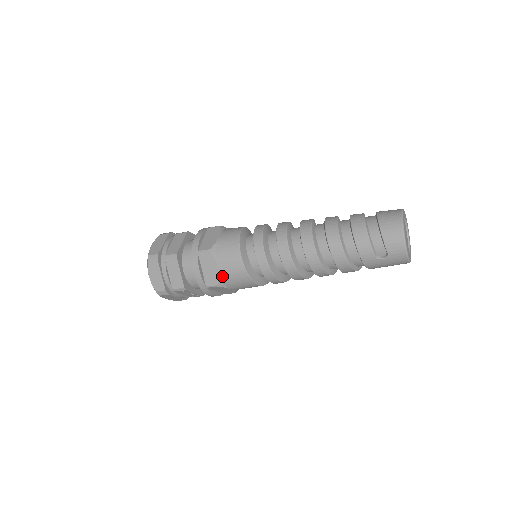
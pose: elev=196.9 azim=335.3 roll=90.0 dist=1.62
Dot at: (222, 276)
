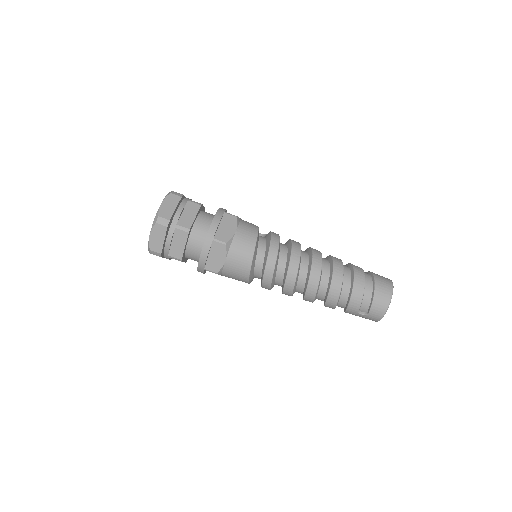
Dot at: (225, 268)
